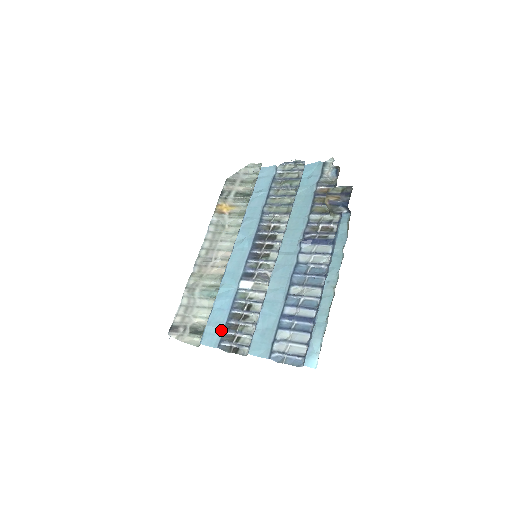
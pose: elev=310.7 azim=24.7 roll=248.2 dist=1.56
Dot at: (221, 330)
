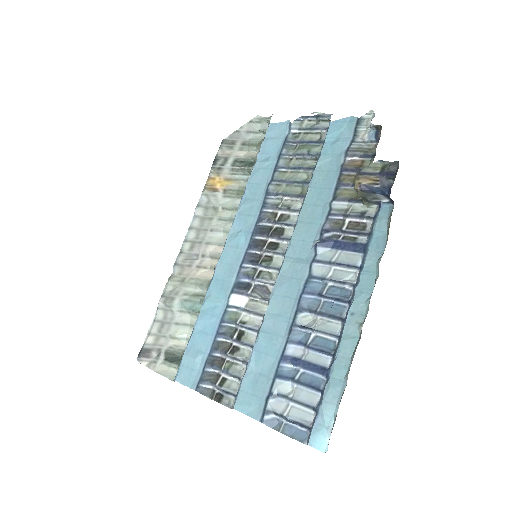
Dot at: (202, 364)
